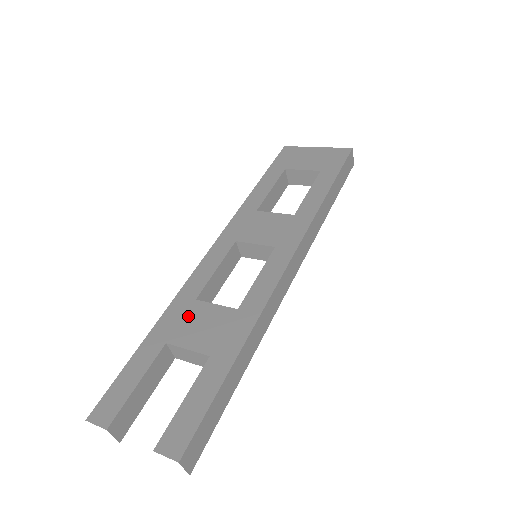
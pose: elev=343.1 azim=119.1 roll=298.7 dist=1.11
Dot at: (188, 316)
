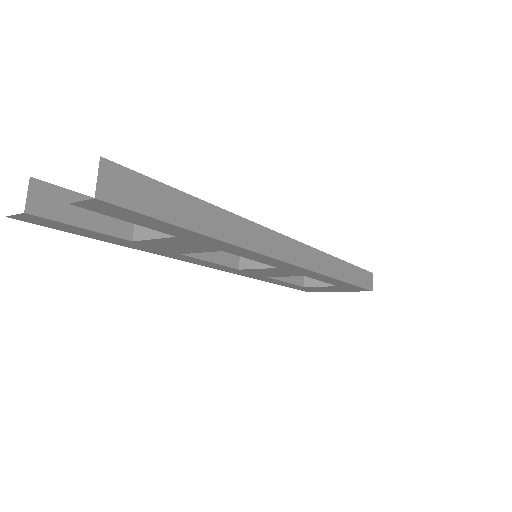
Dot at: occluded
